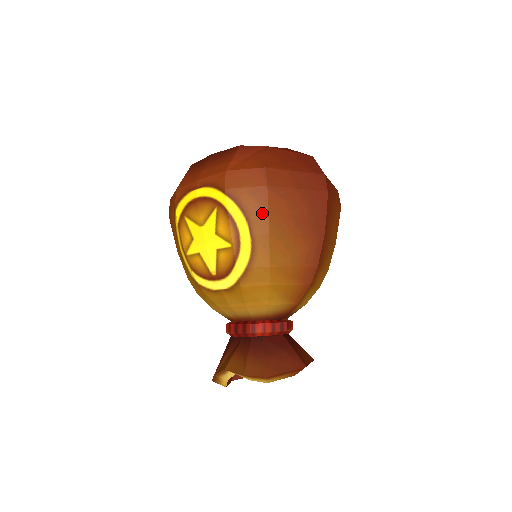
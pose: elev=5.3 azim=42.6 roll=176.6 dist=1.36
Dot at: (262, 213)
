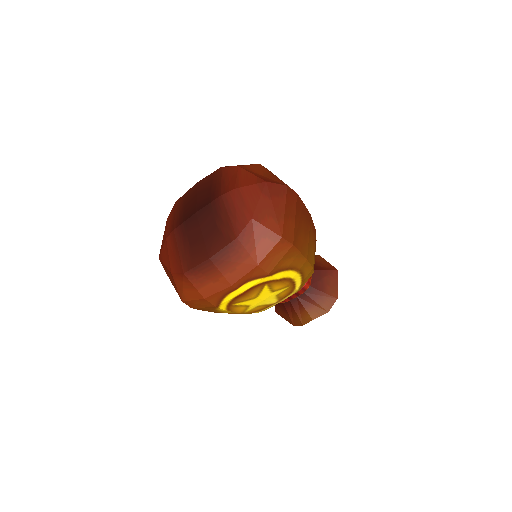
Dot at: (298, 258)
